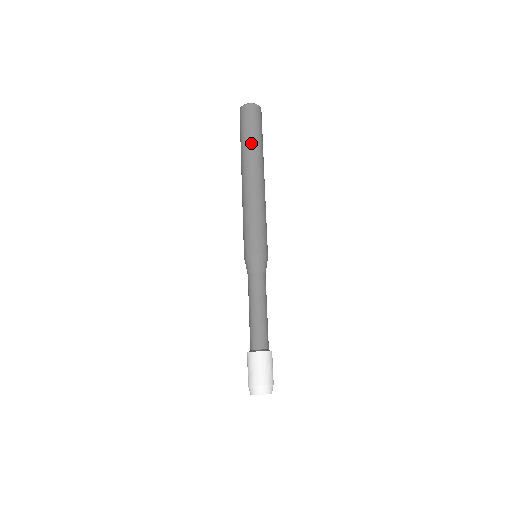
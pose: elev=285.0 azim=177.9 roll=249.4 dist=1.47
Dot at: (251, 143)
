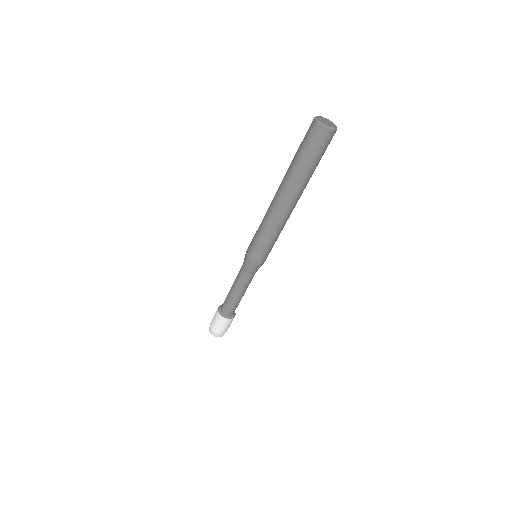
Dot at: (297, 168)
